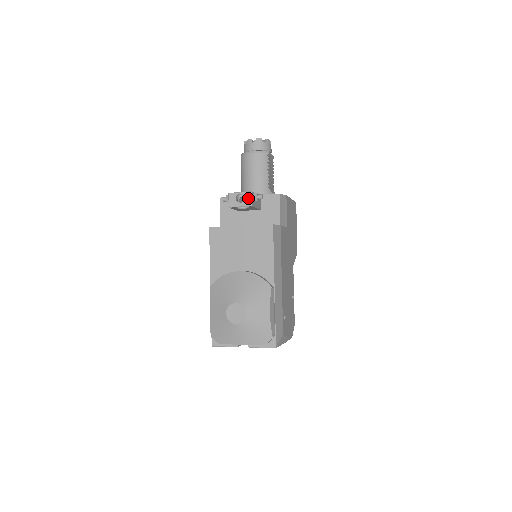
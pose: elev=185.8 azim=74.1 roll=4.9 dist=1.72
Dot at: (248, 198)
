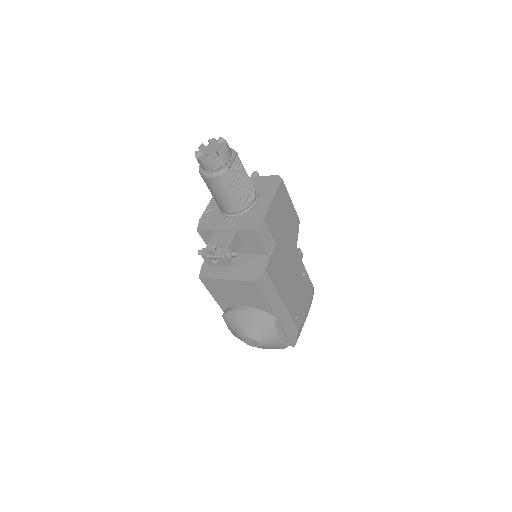
Dot at: (222, 261)
